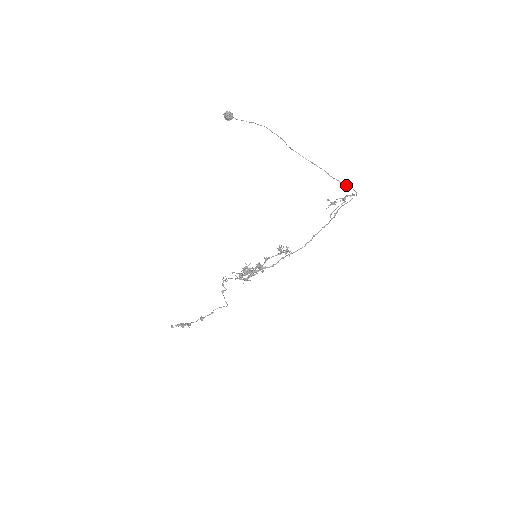
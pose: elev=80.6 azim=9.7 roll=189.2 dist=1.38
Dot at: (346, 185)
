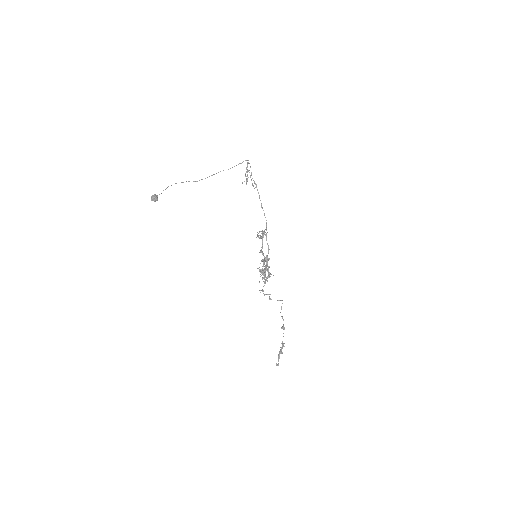
Dot at: occluded
